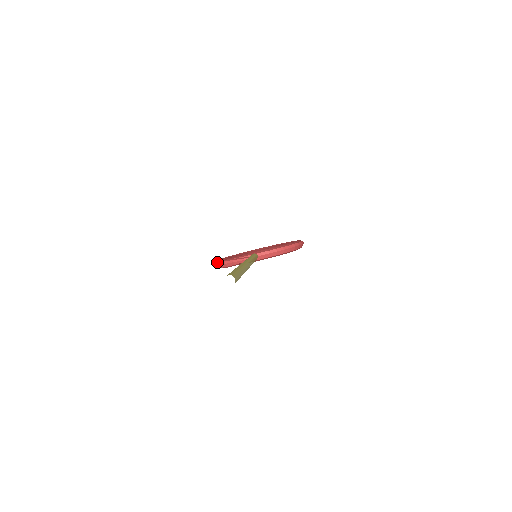
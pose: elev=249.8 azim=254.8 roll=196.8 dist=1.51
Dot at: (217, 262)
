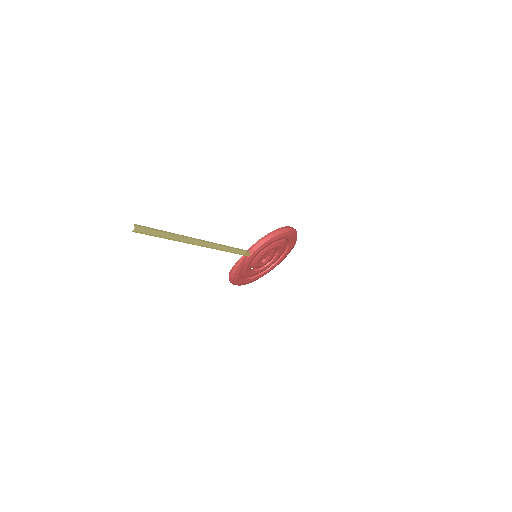
Dot at: occluded
